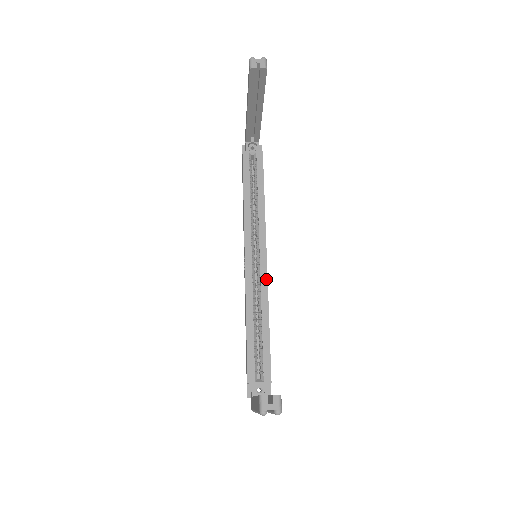
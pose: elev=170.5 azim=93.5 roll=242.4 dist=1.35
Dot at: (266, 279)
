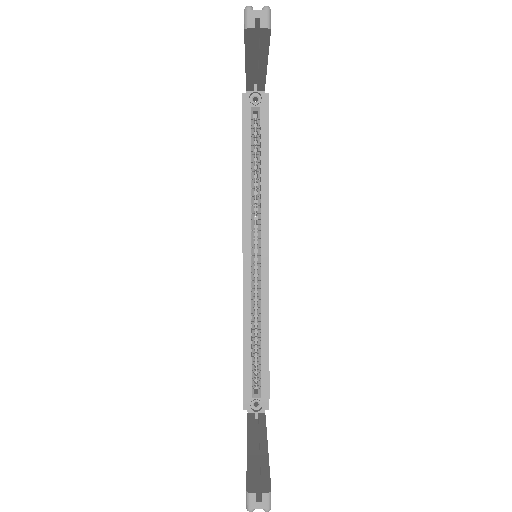
Dot at: (267, 283)
